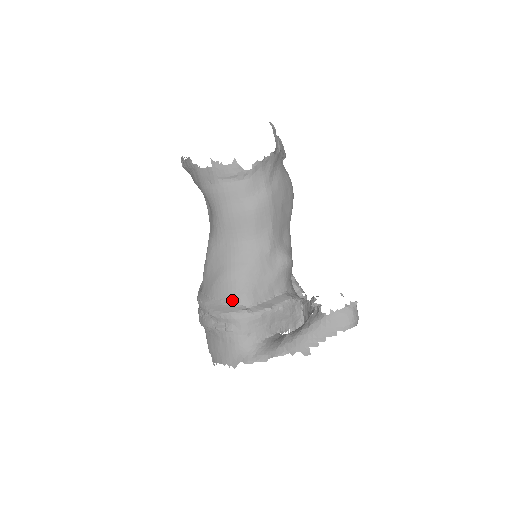
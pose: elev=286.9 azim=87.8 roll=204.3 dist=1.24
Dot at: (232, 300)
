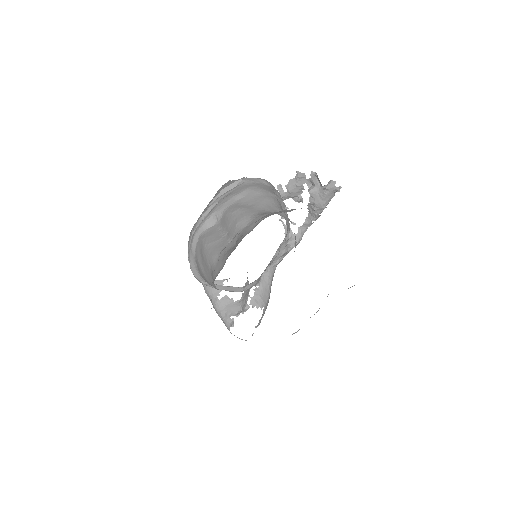
Dot at: (201, 275)
